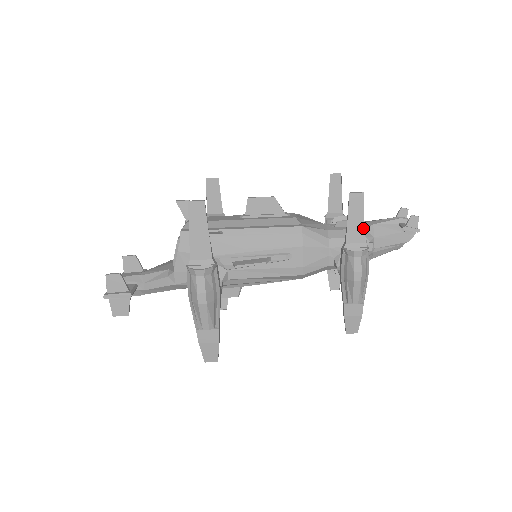
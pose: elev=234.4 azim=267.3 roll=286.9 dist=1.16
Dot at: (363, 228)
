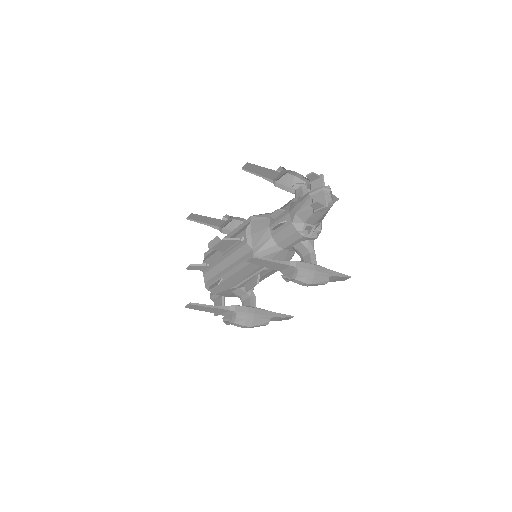
Dot at: (279, 264)
